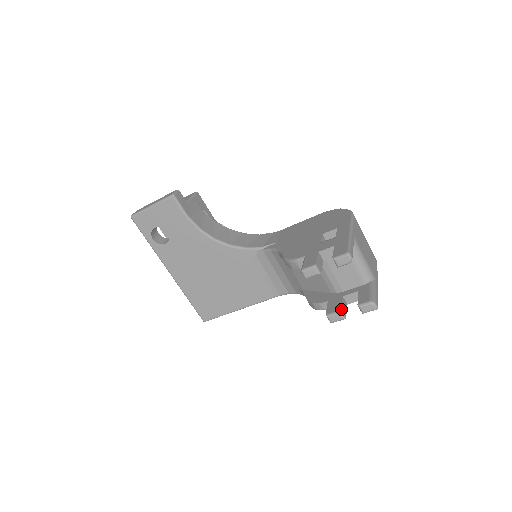
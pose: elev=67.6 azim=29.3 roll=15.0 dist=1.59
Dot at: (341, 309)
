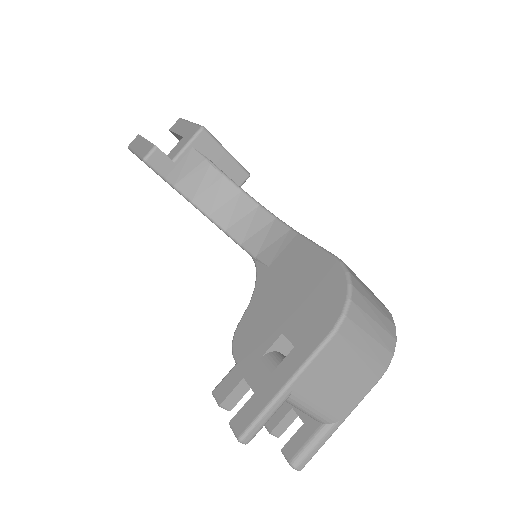
Dot at: (272, 431)
